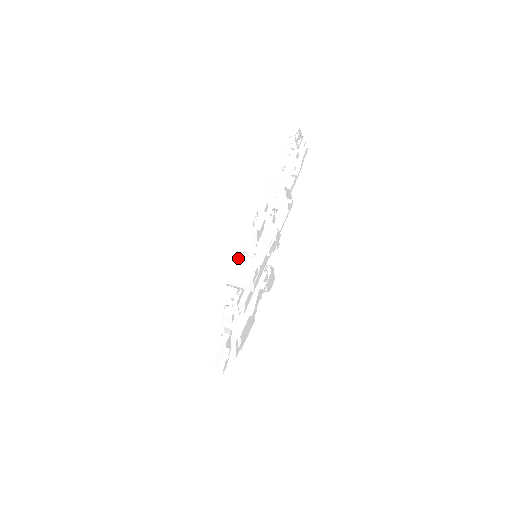
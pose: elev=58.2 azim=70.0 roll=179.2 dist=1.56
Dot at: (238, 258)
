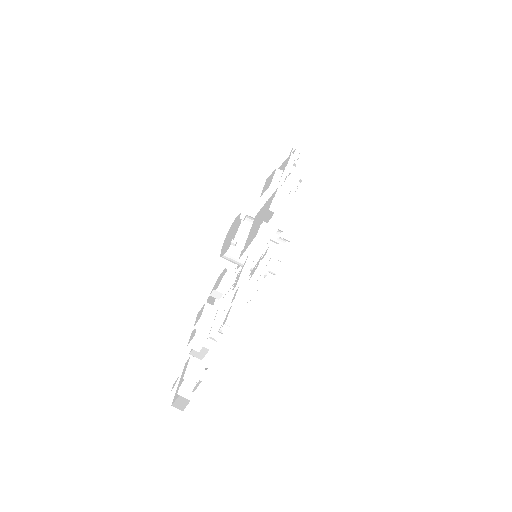
Dot at: (232, 255)
